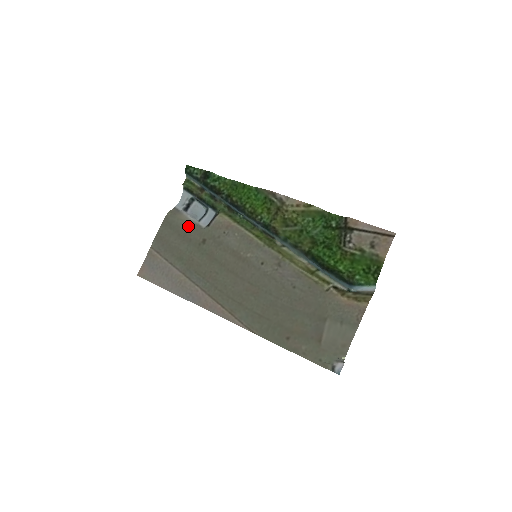
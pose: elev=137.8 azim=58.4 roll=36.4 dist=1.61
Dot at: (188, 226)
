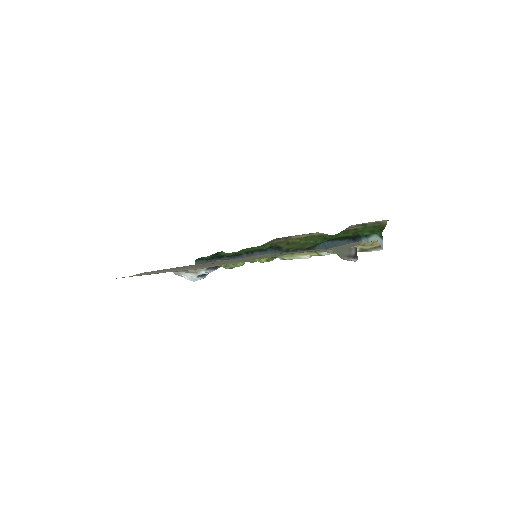
Dot at: (186, 271)
